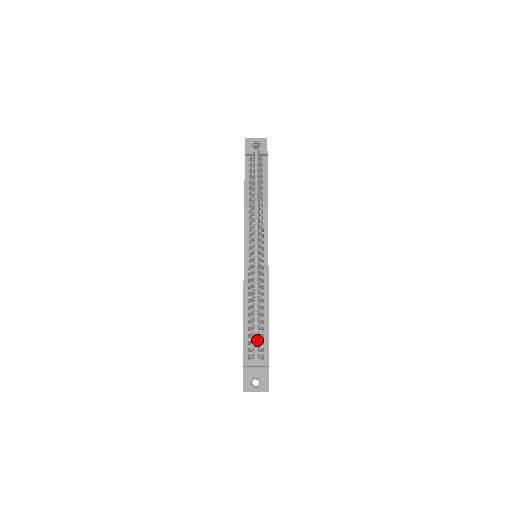
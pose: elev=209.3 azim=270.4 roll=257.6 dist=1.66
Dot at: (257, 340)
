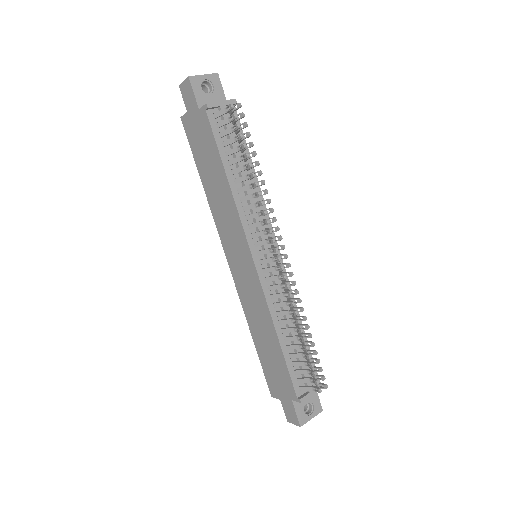
Dot at: occluded
